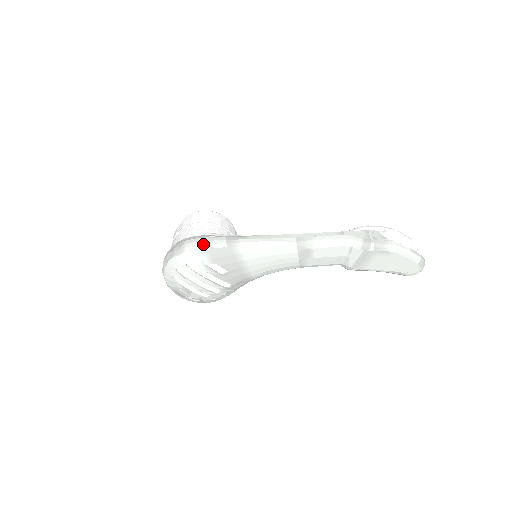
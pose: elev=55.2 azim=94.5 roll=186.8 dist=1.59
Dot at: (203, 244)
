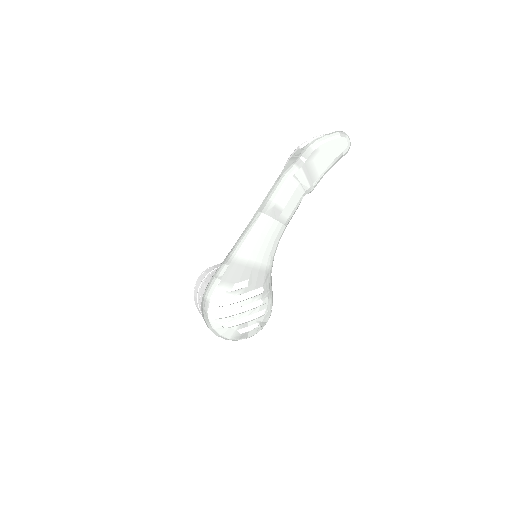
Dot at: (214, 282)
